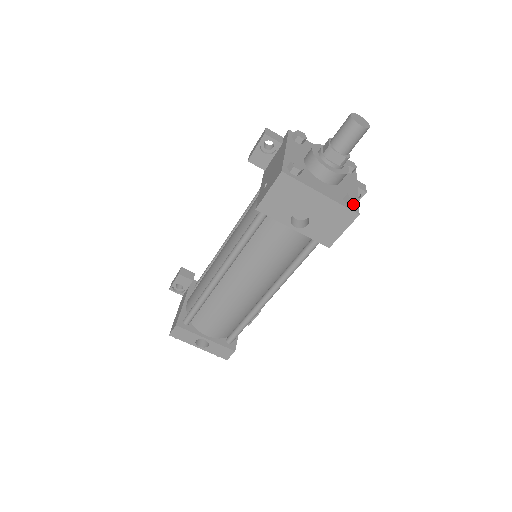
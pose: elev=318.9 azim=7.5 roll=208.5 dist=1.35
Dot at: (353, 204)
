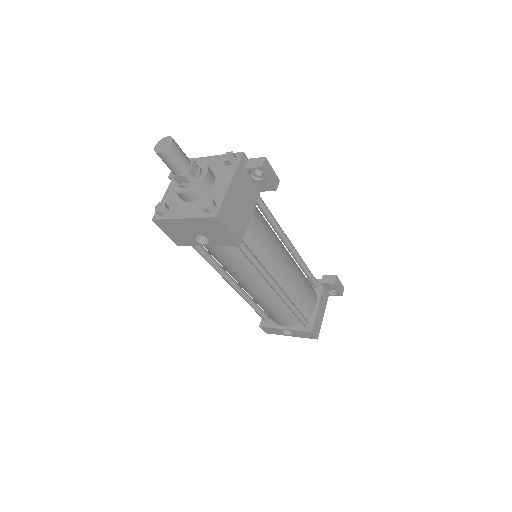
Dot at: (208, 211)
